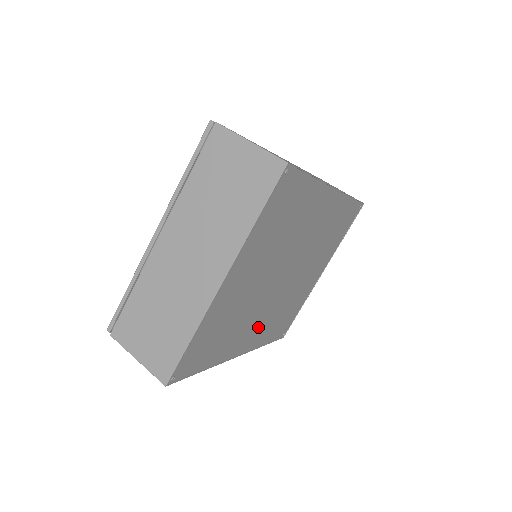
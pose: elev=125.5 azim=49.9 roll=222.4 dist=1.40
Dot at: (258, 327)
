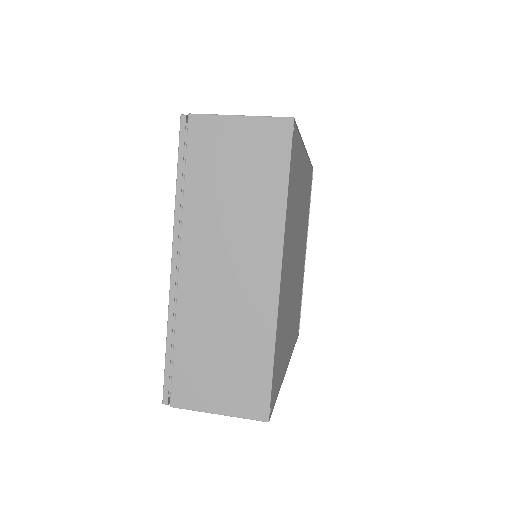
Dot at: (291, 326)
